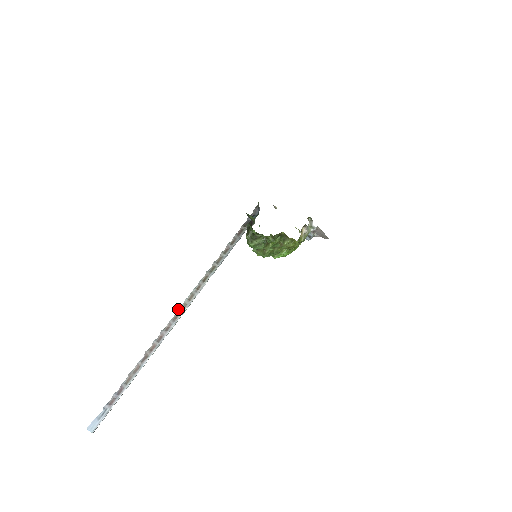
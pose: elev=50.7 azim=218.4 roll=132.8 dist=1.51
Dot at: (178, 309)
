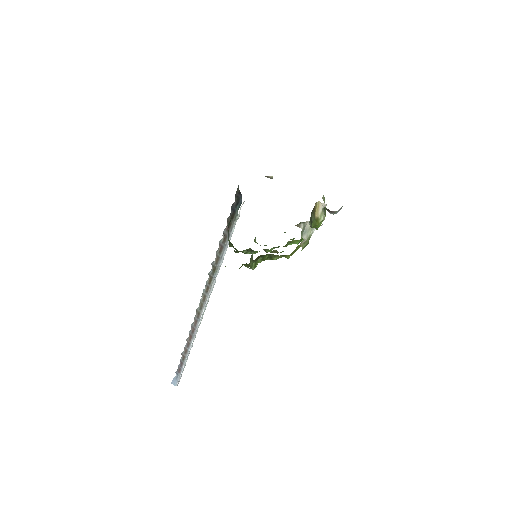
Dot at: (197, 308)
